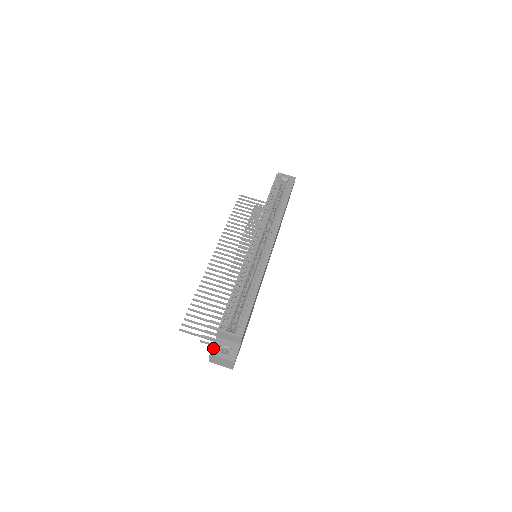
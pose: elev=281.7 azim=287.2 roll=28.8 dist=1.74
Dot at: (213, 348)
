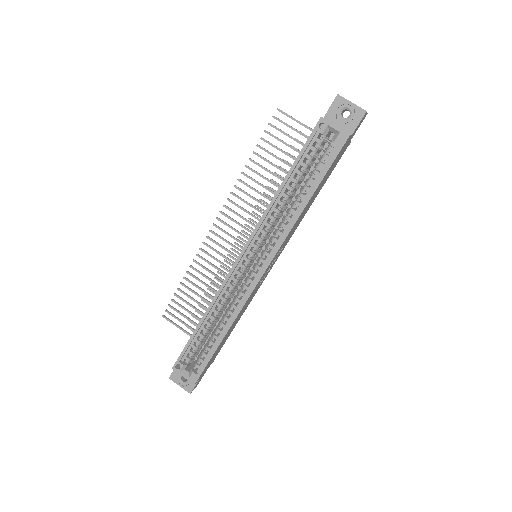
Dot at: (172, 374)
